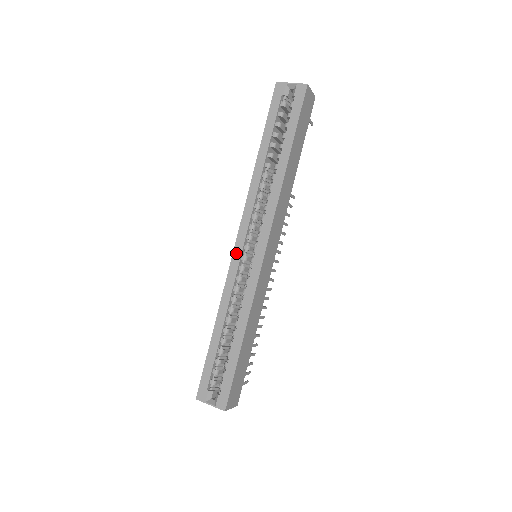
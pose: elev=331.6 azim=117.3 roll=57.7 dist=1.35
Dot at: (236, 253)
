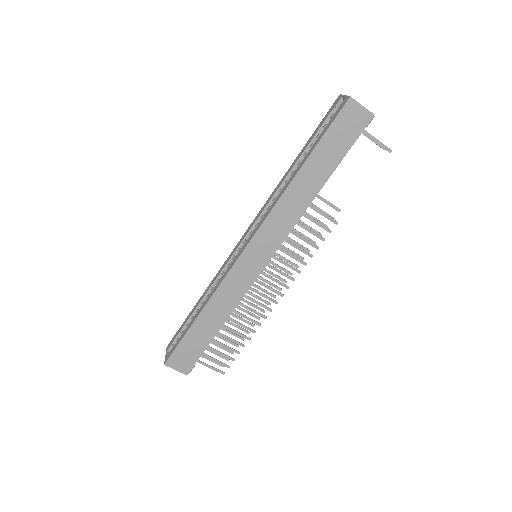
Dot at: (238, 244)
